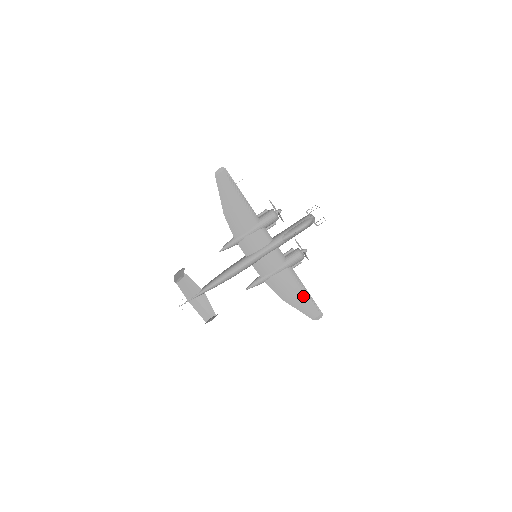
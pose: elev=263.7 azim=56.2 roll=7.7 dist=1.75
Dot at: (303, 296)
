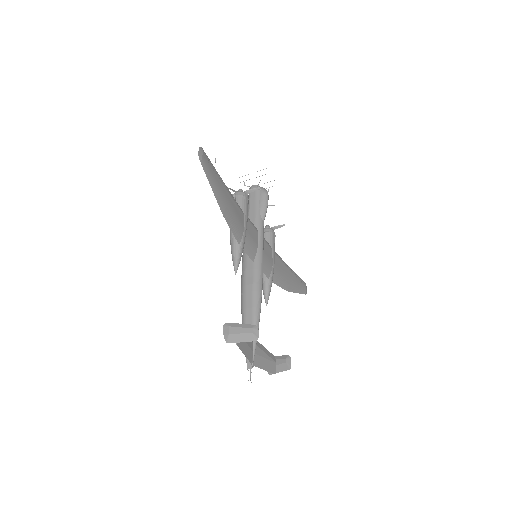
Dot at: (293, 275)
